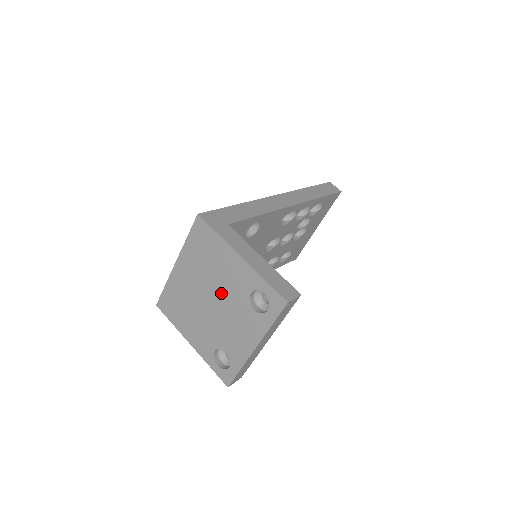
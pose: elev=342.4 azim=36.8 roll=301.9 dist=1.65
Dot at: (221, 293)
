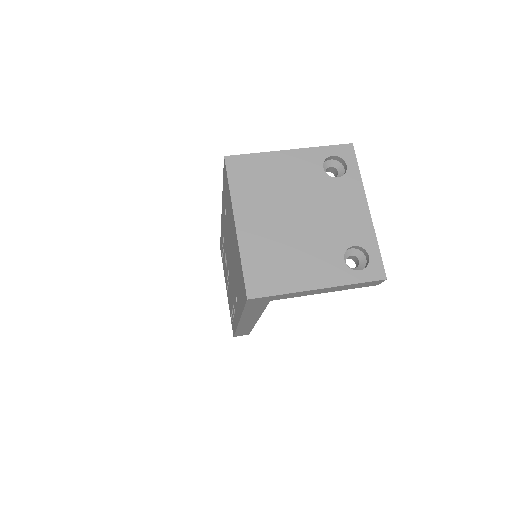
Dot at: (301, 197)
